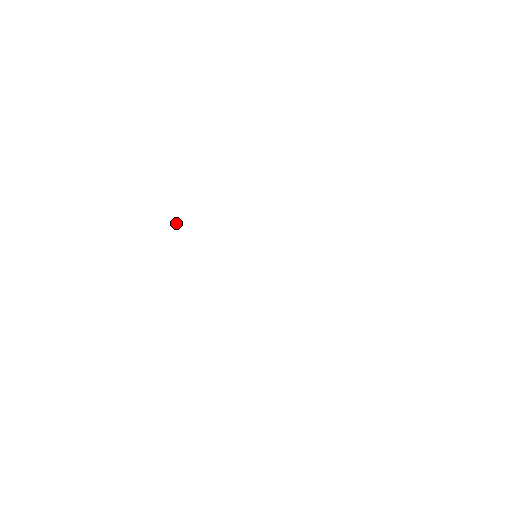
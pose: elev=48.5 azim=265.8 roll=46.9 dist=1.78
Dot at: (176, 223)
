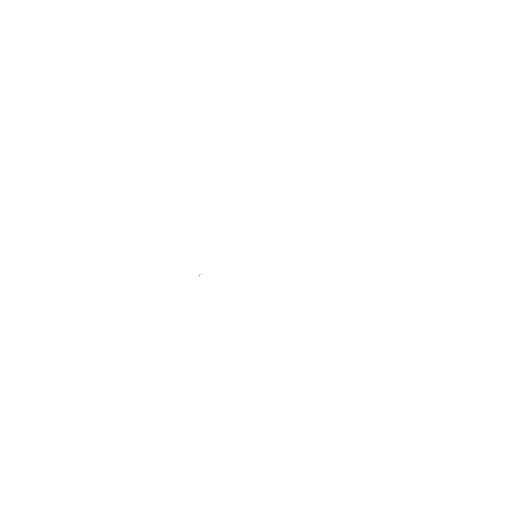
Dot at: occluded
